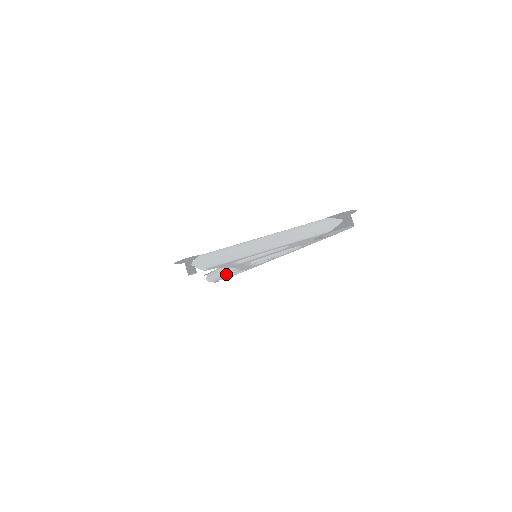
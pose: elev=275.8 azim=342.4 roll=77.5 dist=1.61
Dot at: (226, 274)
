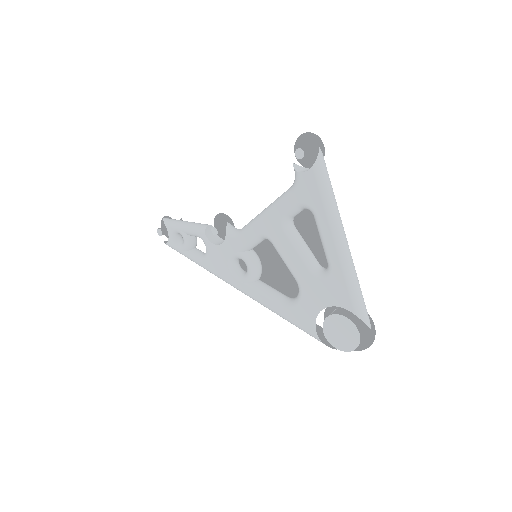
Dot at: (205, 231)
